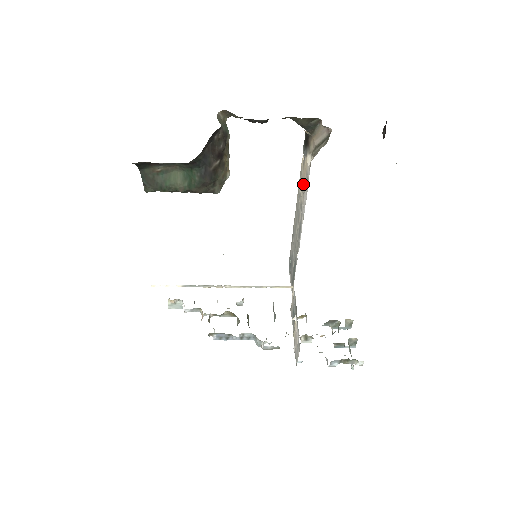
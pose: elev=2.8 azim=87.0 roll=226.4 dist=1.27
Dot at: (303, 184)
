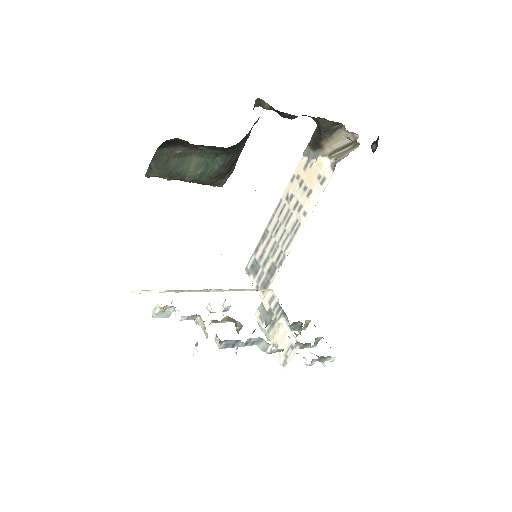
Dot at: (307, 185)
